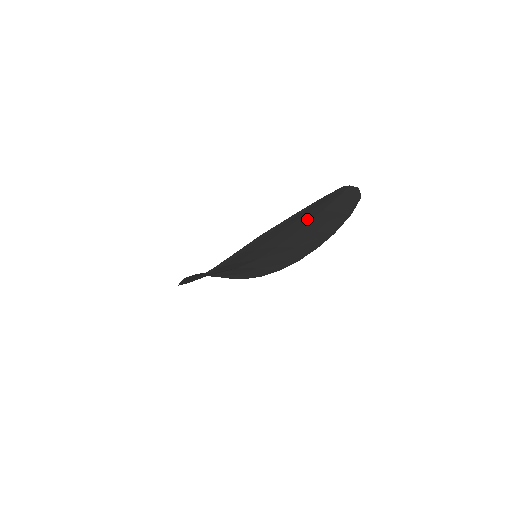
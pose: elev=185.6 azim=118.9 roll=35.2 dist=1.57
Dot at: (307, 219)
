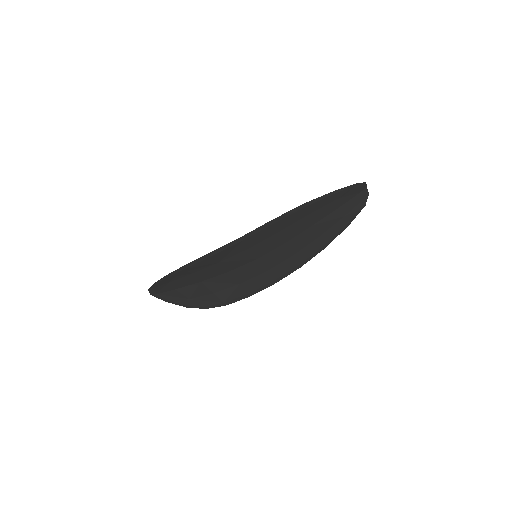
Dot at: (327, 211)
